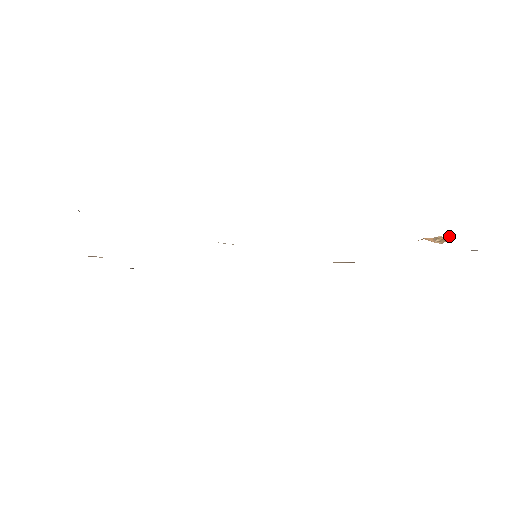
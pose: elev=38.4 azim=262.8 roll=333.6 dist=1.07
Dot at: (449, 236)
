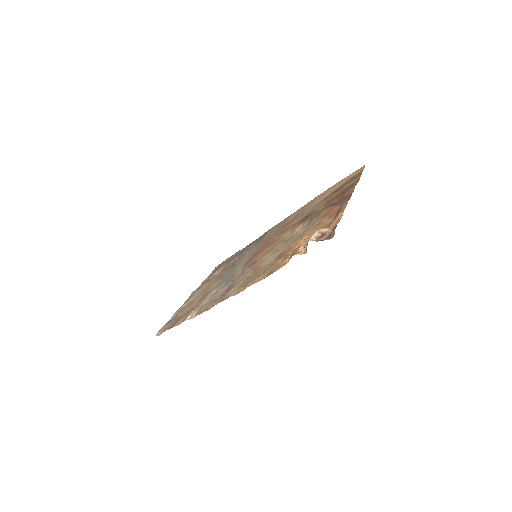
Dot at: (306, 248)
